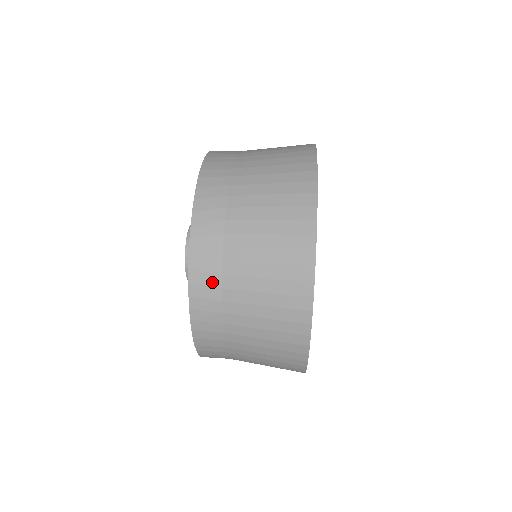
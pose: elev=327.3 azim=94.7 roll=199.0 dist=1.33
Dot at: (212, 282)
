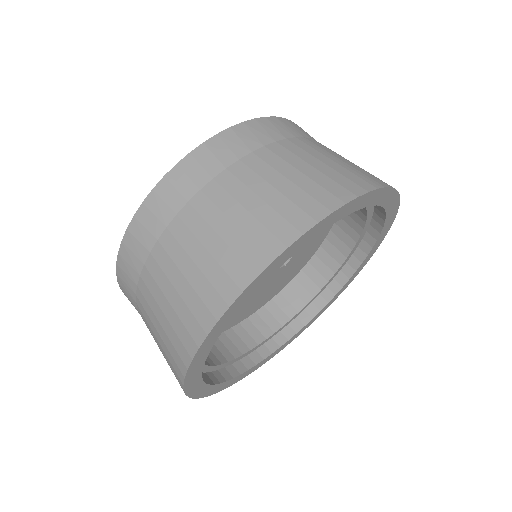
Dot at: occluded
